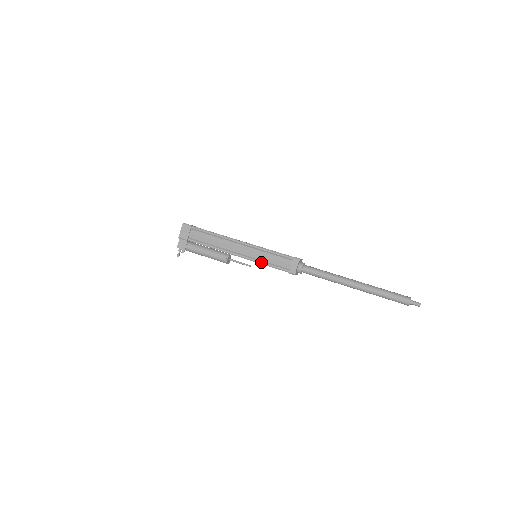
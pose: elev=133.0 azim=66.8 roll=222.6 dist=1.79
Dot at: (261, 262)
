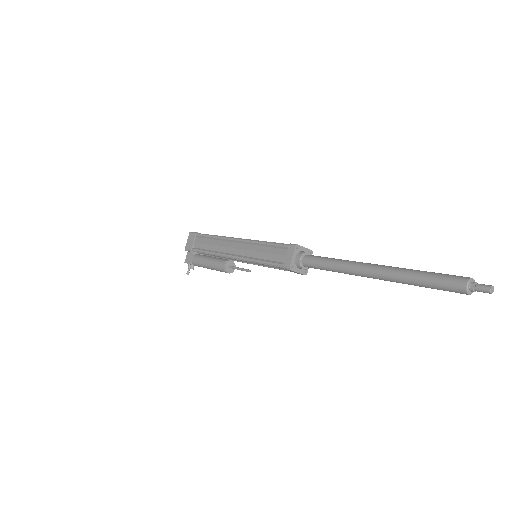
Dot at: (254, 260)
